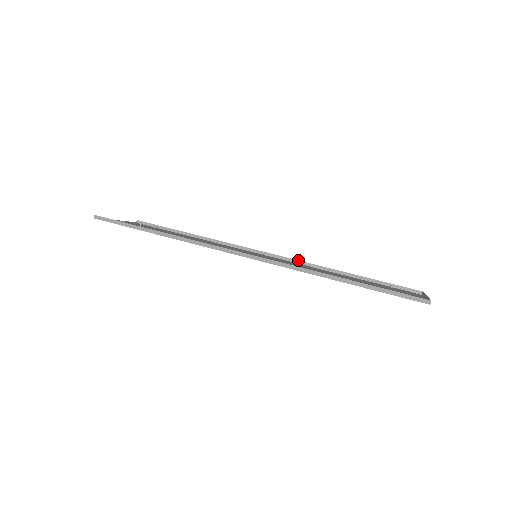
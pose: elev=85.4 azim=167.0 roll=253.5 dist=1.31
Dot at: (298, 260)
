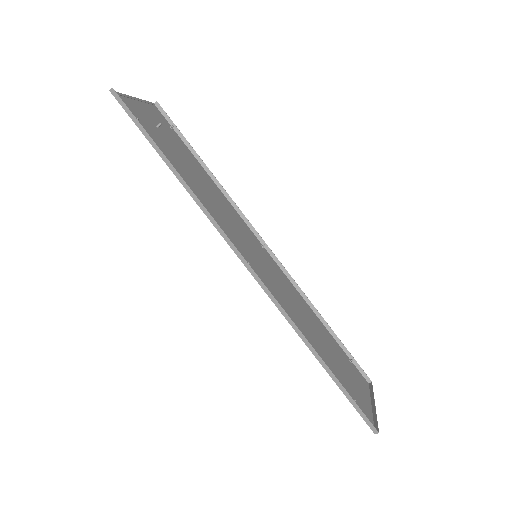
Dot at: occluded
